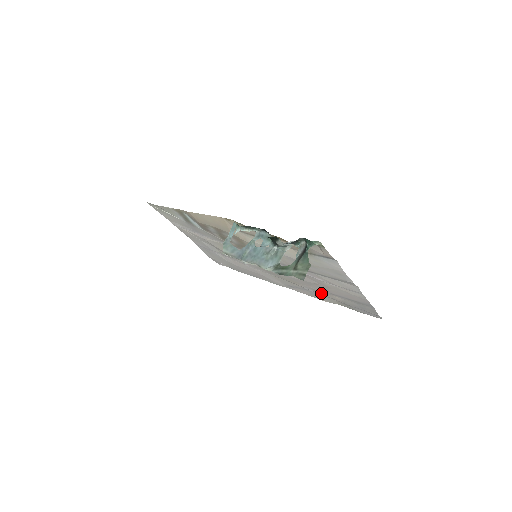
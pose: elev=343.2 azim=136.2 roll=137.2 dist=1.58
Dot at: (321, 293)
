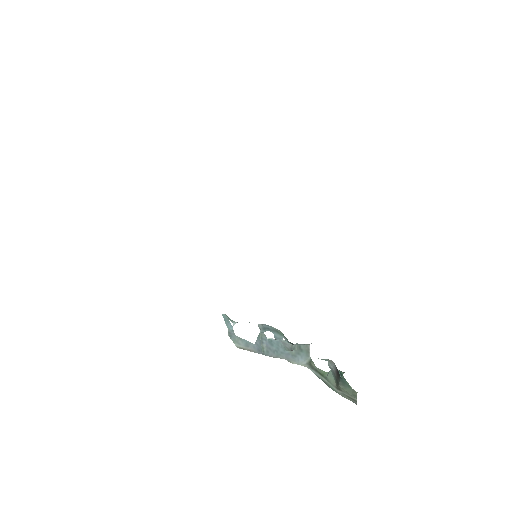
Dot at: occluded
